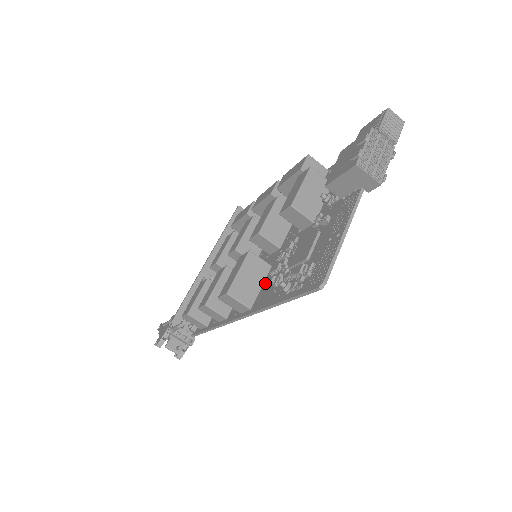
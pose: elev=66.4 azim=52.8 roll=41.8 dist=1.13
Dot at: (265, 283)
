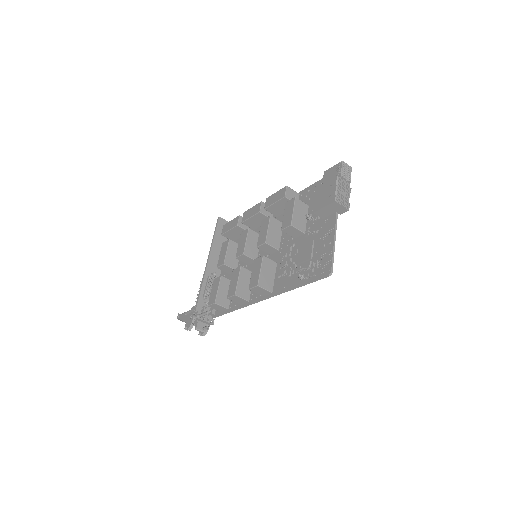
Dot at: (279, 275)
